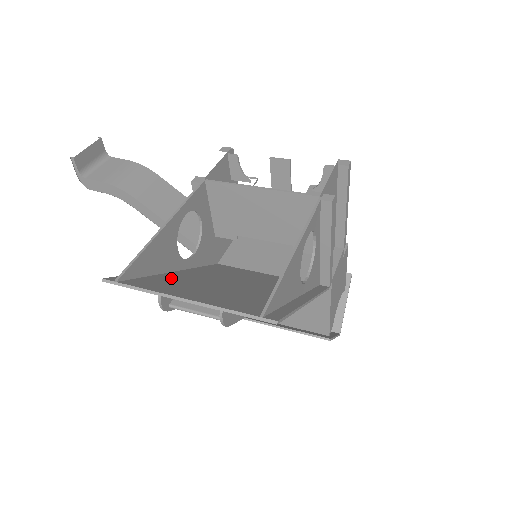
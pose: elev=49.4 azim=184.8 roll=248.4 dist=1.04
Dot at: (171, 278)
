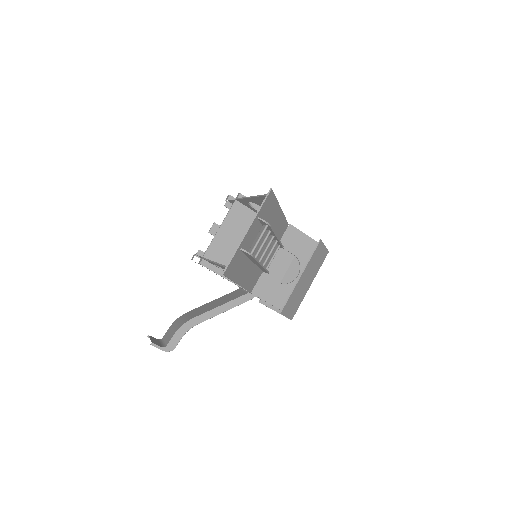
Dot at: (240, 264)
